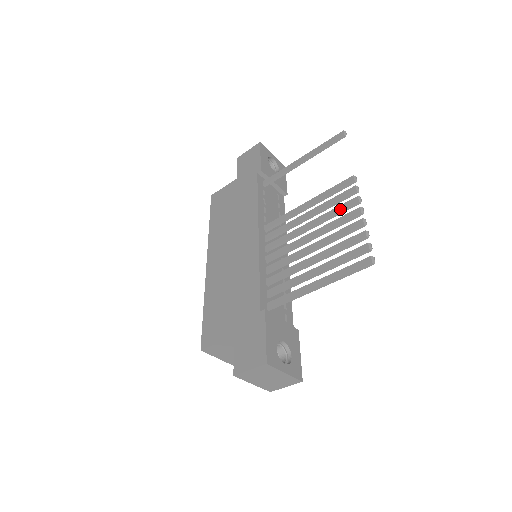
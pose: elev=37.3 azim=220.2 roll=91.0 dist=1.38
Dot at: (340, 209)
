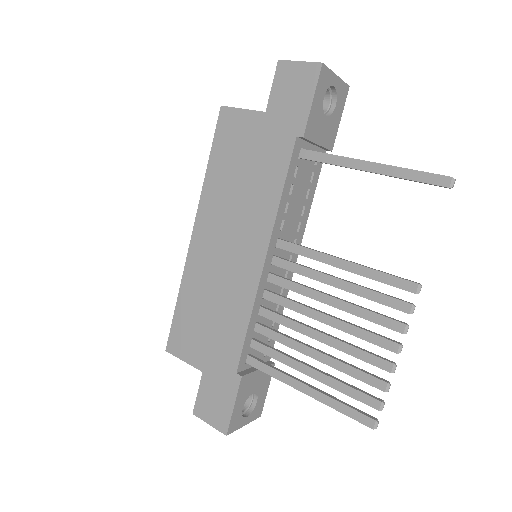
Dot at: (376, 320)
